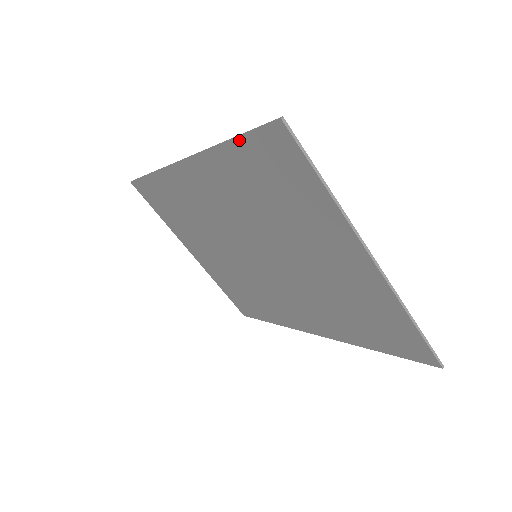
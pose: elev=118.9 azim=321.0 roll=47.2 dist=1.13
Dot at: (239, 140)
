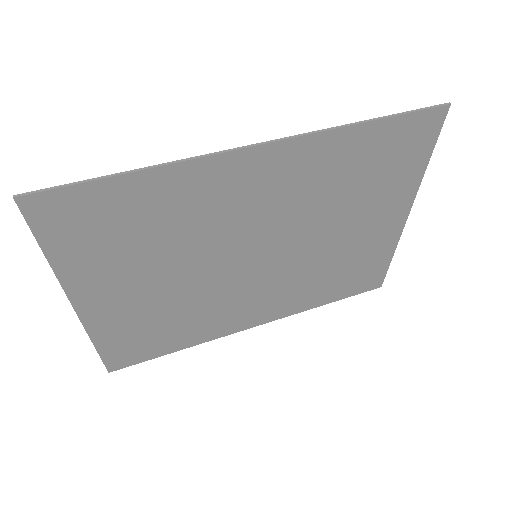
Dot at: (389, 120)
